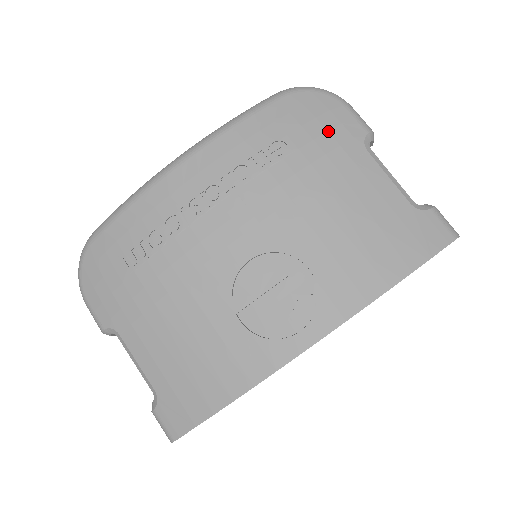
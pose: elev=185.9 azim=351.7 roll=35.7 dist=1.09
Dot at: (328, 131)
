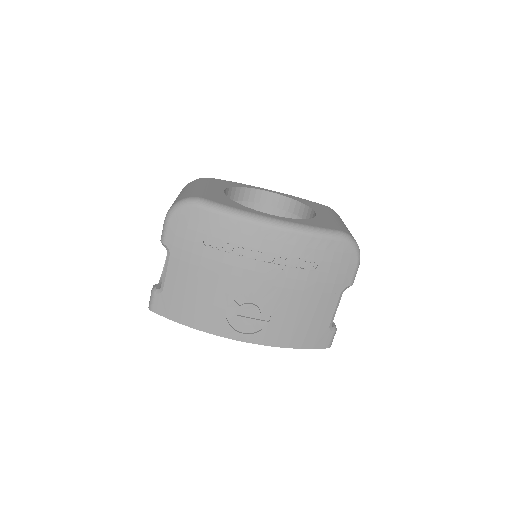
Dot at: (338, 274)
